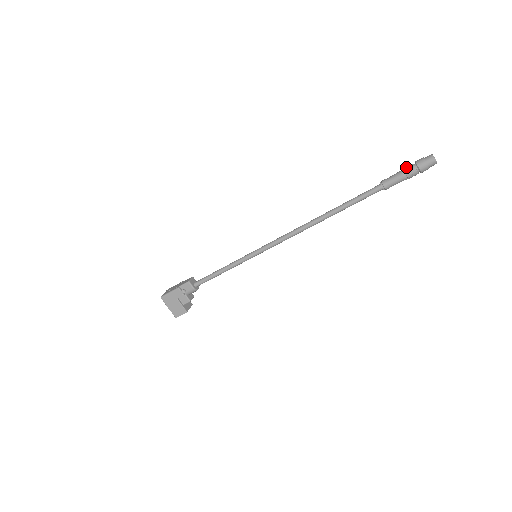
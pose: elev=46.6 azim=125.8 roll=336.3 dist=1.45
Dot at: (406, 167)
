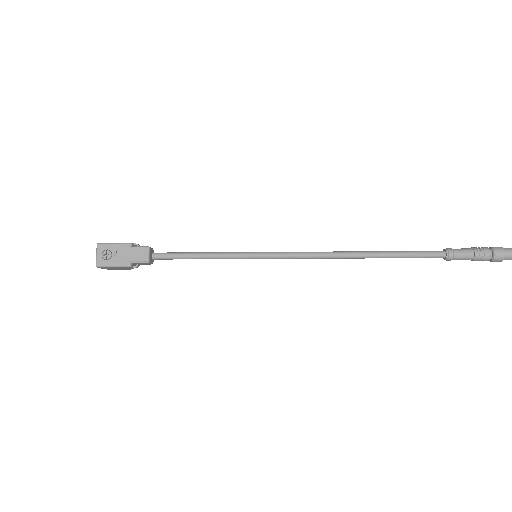
Dot at: (482, 255)
